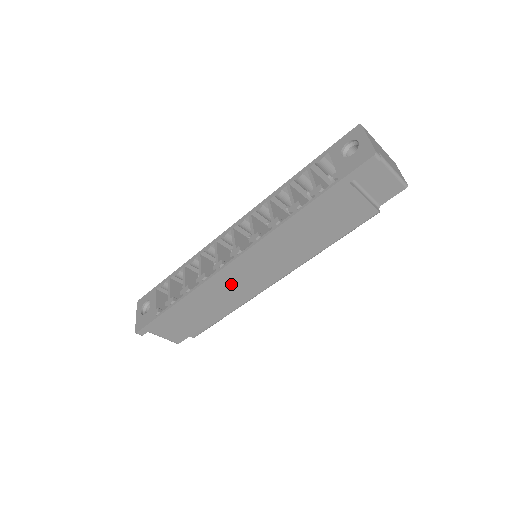
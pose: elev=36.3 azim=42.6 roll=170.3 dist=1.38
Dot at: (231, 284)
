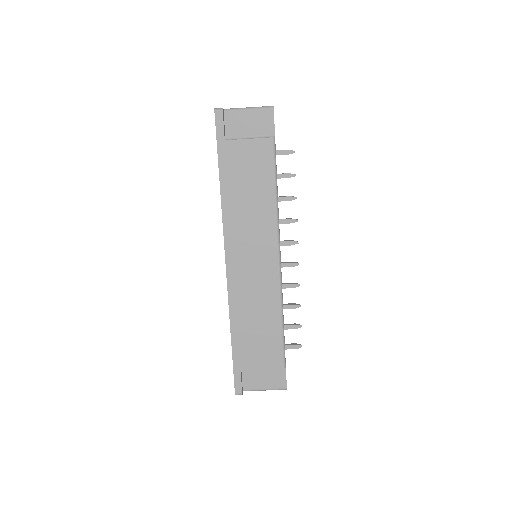
Dot at: (249, 288)
